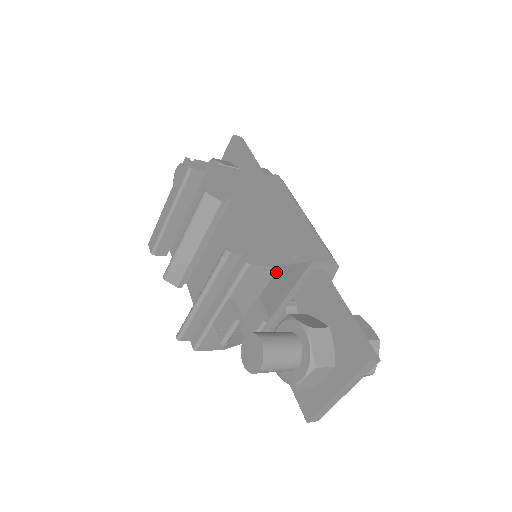
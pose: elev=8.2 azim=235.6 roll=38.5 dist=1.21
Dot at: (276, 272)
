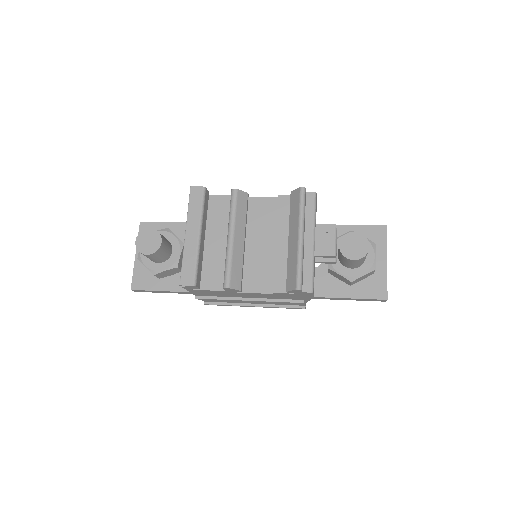
Dot at: (316, 208)
